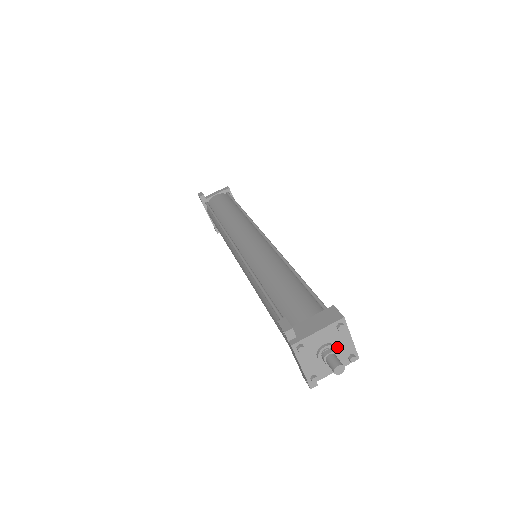
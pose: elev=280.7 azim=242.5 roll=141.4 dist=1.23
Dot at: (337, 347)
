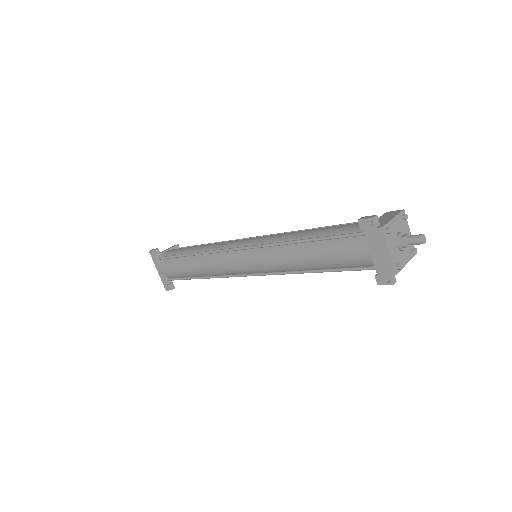
Dot at: occluded
